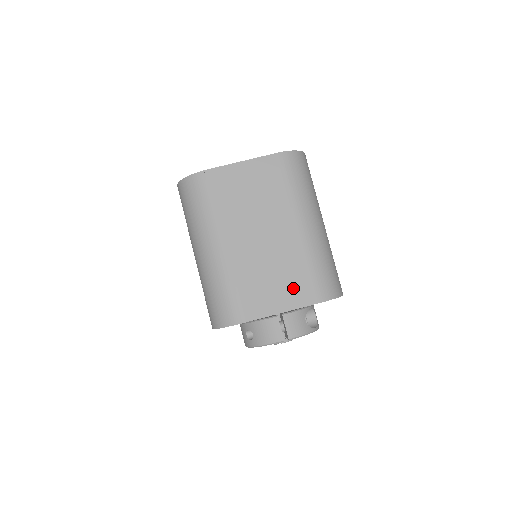
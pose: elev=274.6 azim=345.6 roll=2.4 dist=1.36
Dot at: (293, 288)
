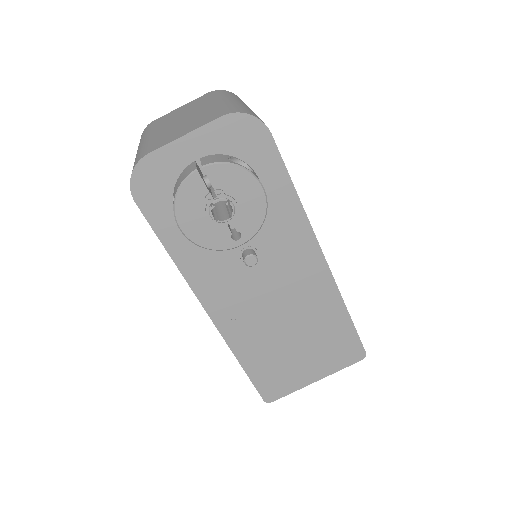
Dot at: (201, 122)
